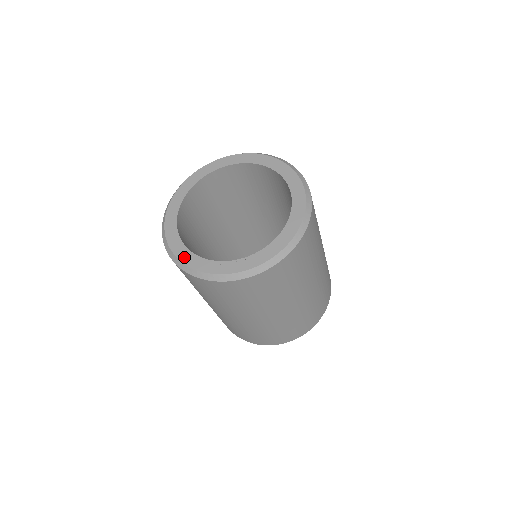
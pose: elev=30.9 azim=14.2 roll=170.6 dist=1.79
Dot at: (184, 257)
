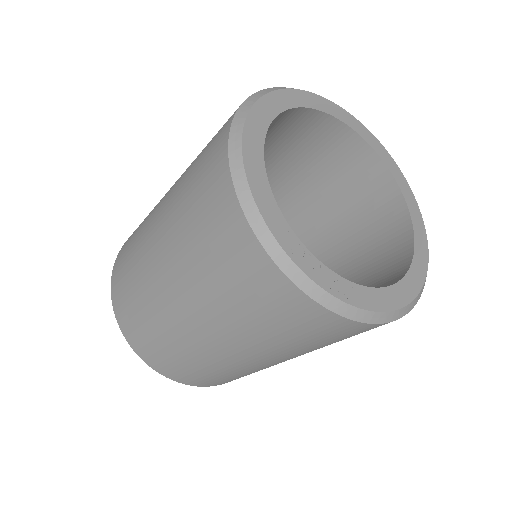
Dot at: (252, 161)
